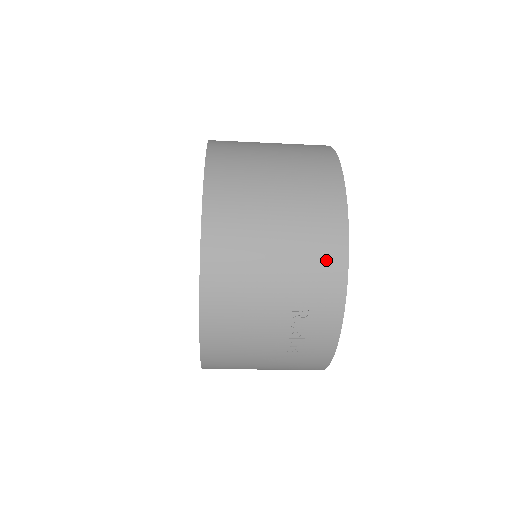
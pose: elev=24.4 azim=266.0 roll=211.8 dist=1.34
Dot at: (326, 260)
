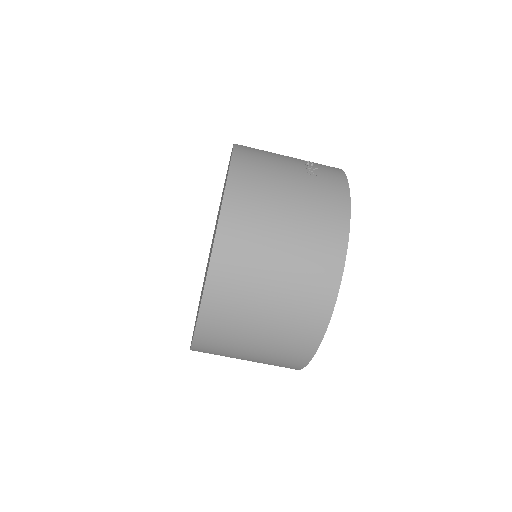
Dot at: occluded
